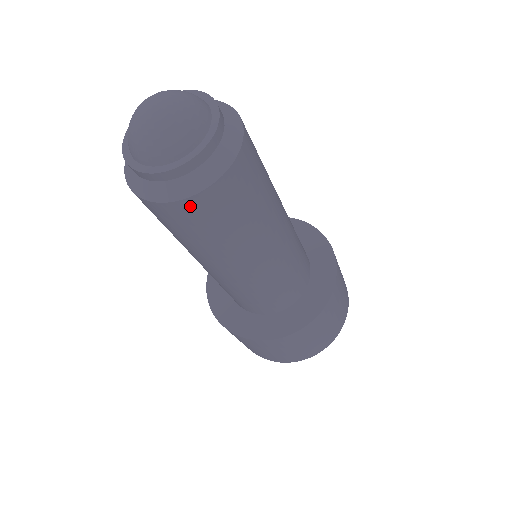
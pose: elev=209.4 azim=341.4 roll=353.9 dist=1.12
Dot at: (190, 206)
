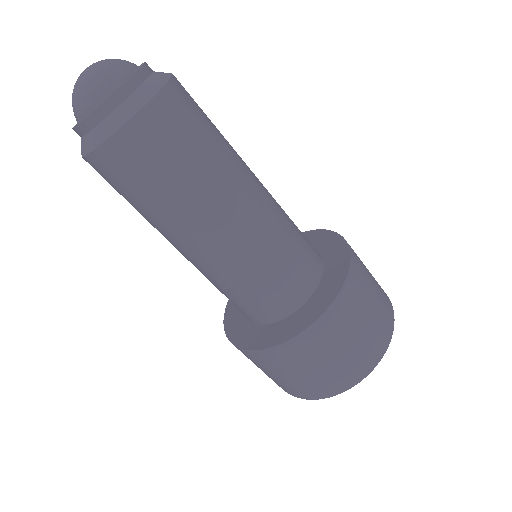
Dot at: (160, 109)
